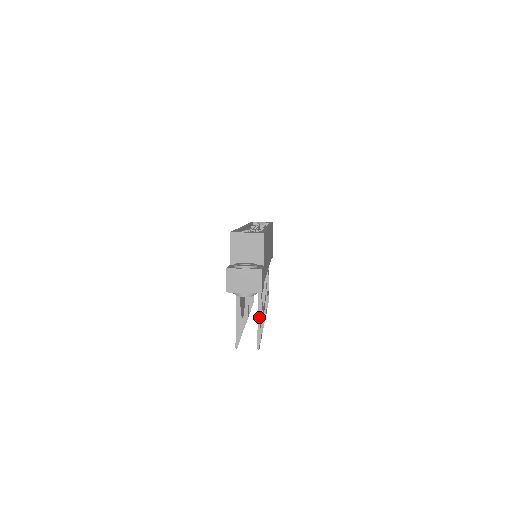
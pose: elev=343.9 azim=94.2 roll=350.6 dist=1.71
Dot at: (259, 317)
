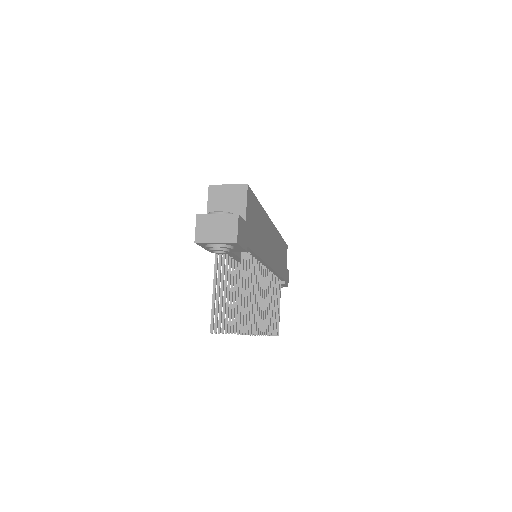
Dot at: (241, 292)
